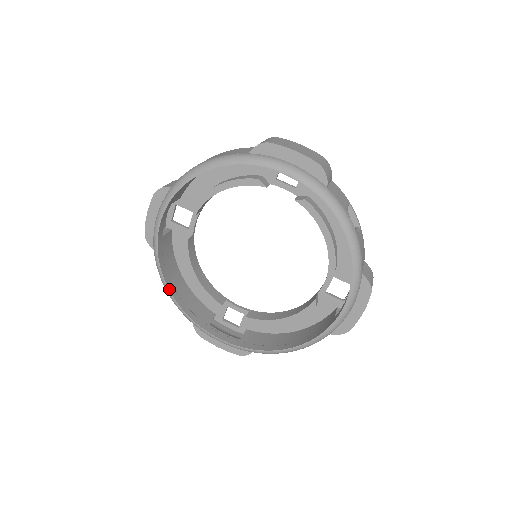
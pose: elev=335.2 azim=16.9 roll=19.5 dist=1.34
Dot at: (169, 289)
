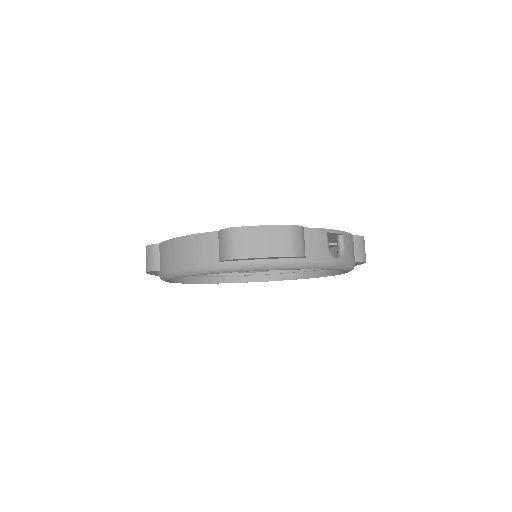
Dot at: (197, 283)
